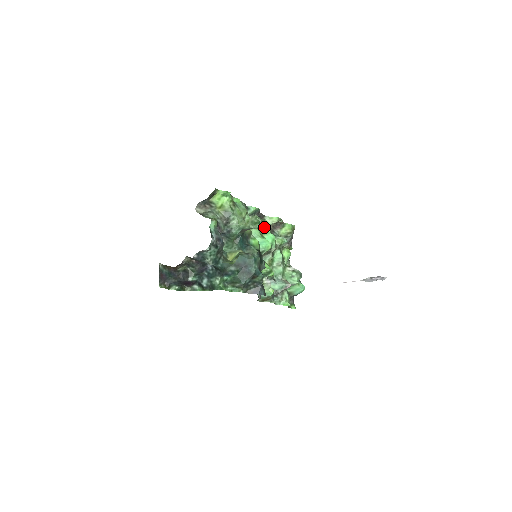
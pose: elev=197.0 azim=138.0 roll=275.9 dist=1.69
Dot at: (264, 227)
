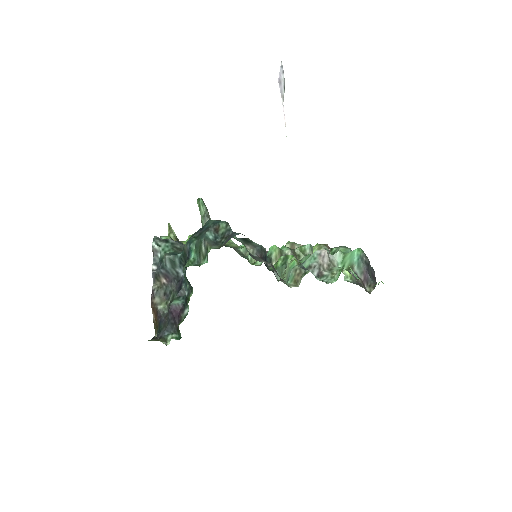
Dot at: occluded
